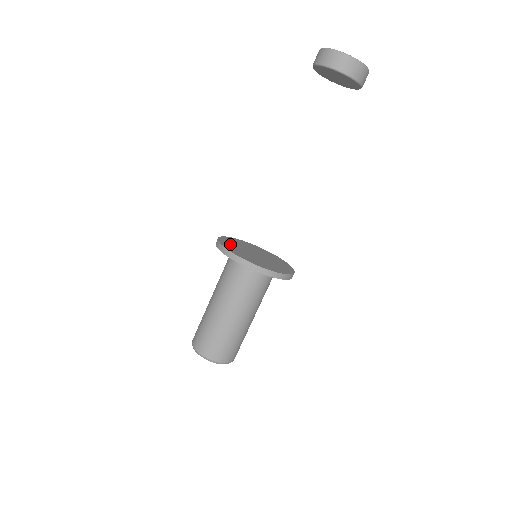
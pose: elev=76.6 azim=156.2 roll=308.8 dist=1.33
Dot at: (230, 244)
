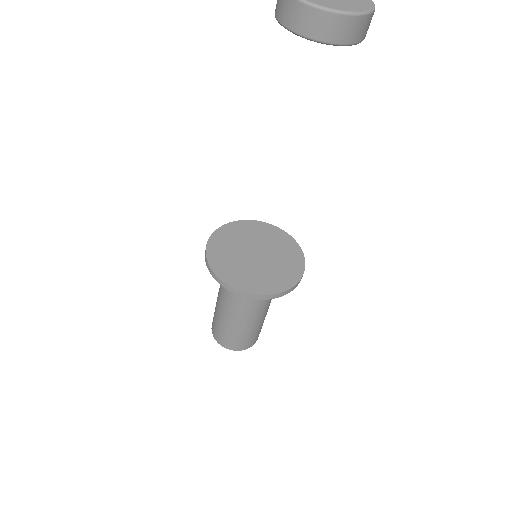
Dot at: (225, 240)
